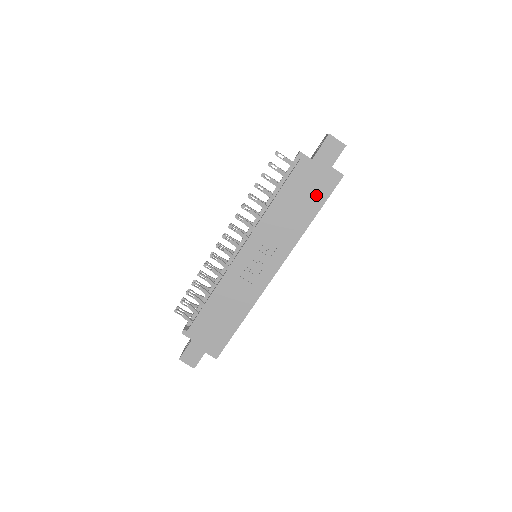
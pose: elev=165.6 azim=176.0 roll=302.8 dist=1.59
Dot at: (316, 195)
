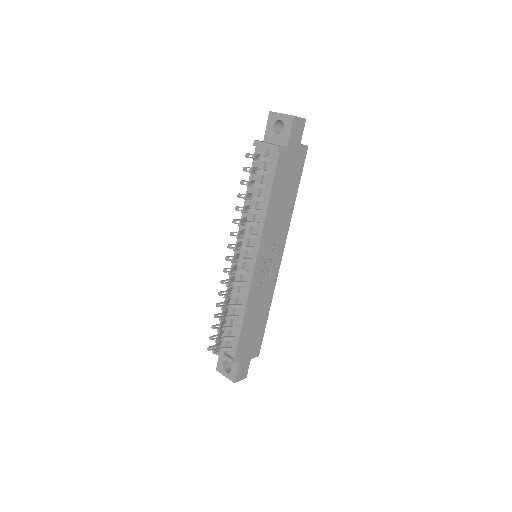
Dot at: (295, 176)
